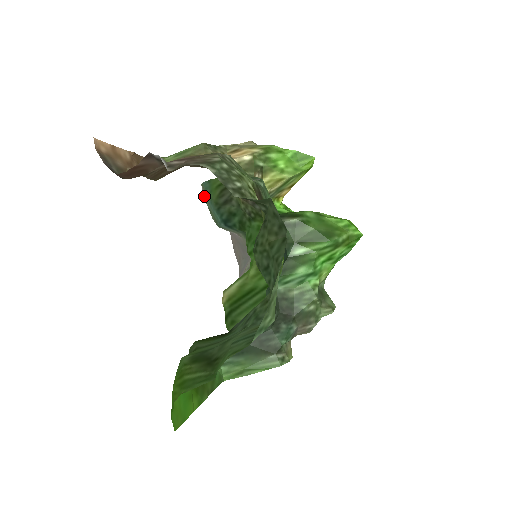
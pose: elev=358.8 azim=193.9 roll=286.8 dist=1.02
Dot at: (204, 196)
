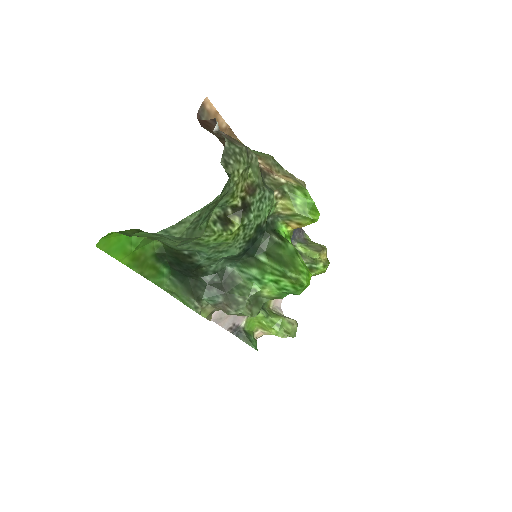
Dot at: occluded
